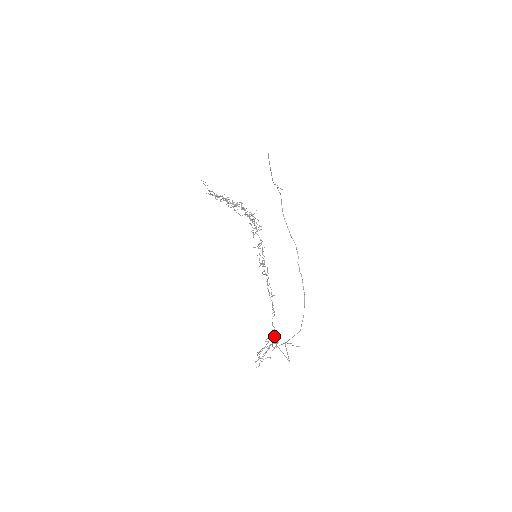
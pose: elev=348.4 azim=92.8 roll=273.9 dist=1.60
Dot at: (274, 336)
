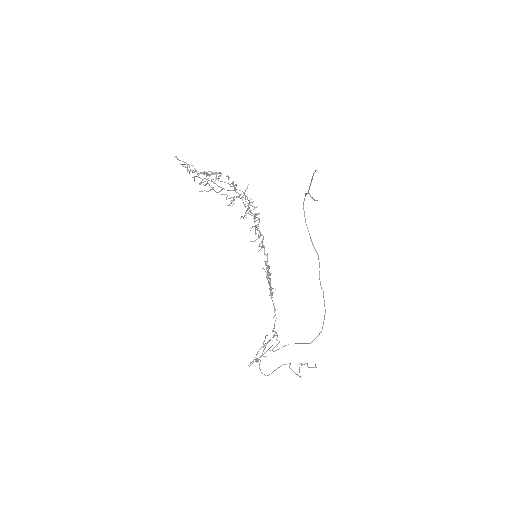
Dot at: (273, 337)
